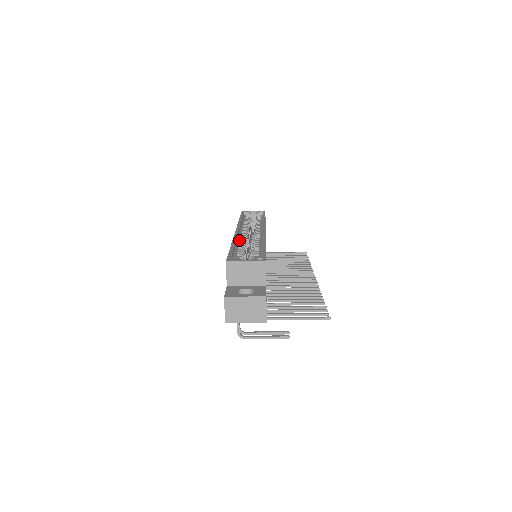
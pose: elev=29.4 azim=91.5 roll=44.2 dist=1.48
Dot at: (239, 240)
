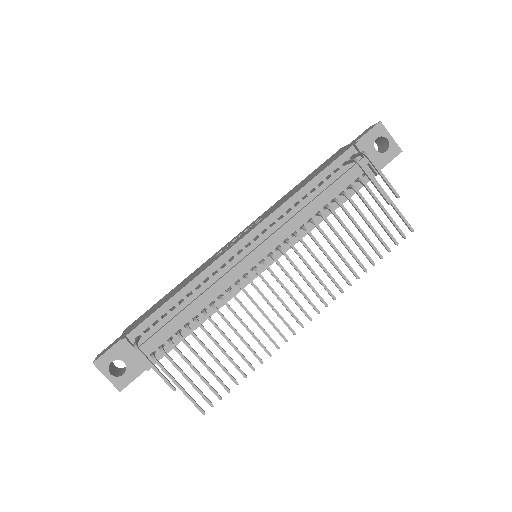
Dot at: occluded
